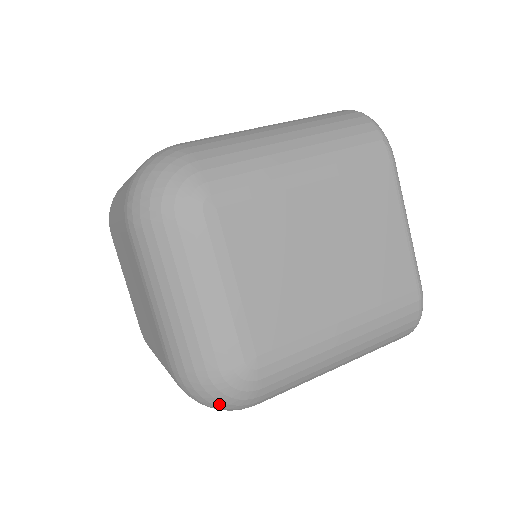
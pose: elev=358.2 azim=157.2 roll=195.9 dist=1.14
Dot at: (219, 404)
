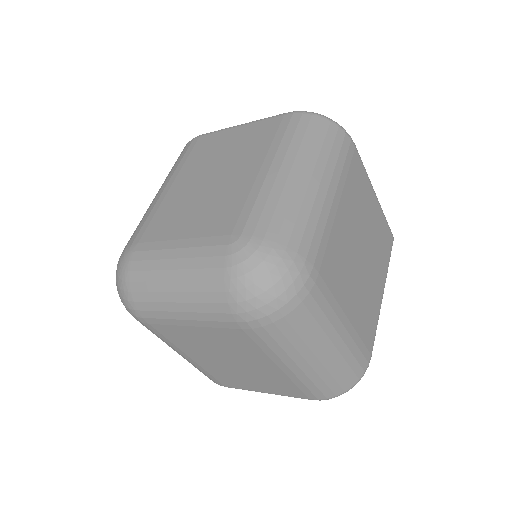
Dot at: (267, 283)
